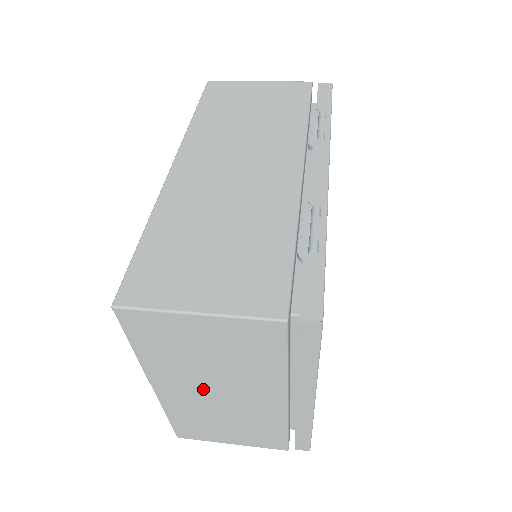
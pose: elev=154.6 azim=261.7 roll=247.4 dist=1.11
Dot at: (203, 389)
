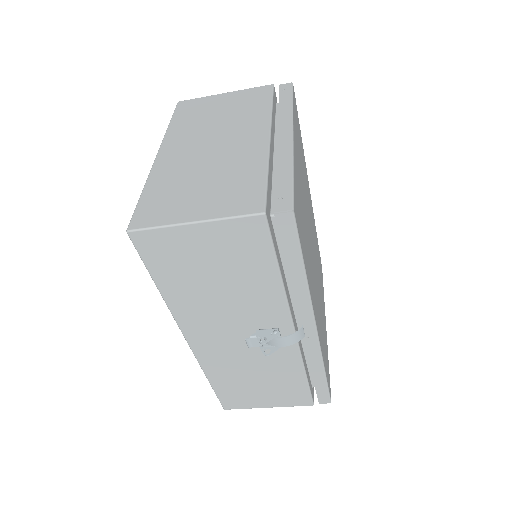
Dot at: (201, 143)
